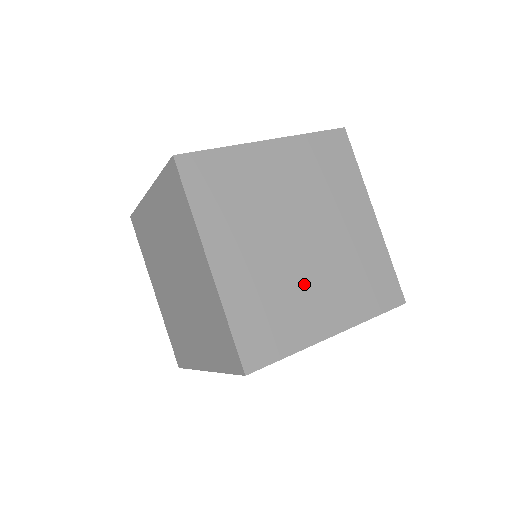
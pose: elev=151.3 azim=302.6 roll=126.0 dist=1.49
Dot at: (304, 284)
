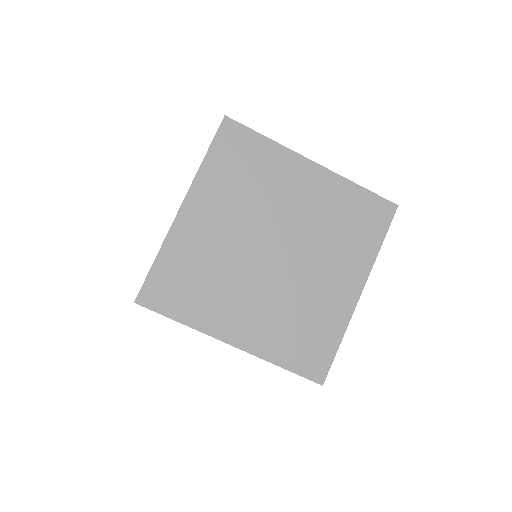
Dot at: (307, 283)
